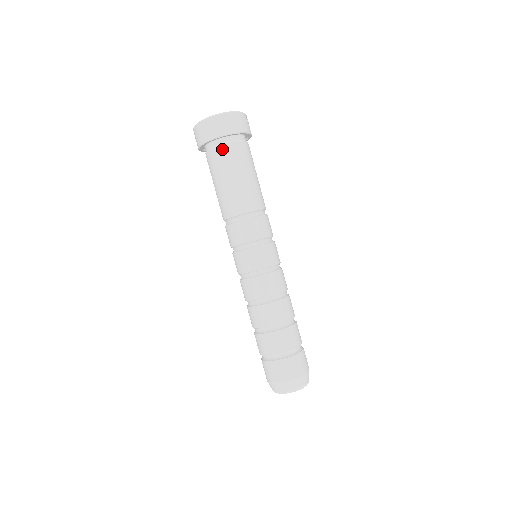
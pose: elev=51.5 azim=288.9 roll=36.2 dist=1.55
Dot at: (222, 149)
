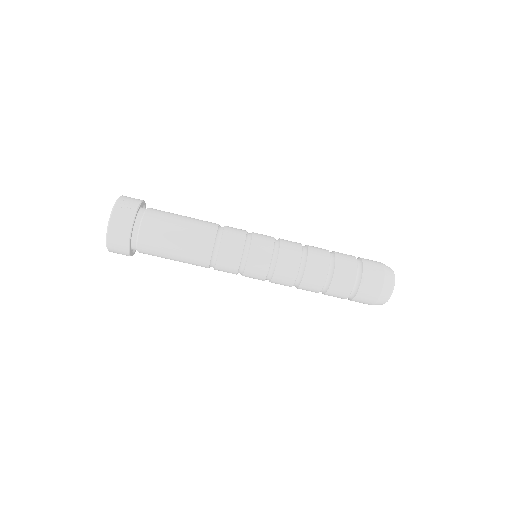
Dot at: (142, 247)
